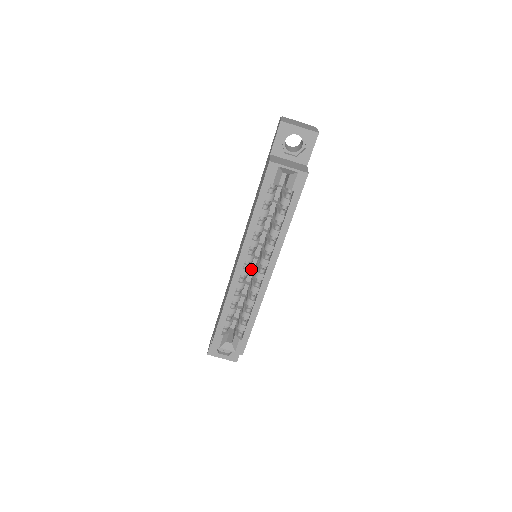
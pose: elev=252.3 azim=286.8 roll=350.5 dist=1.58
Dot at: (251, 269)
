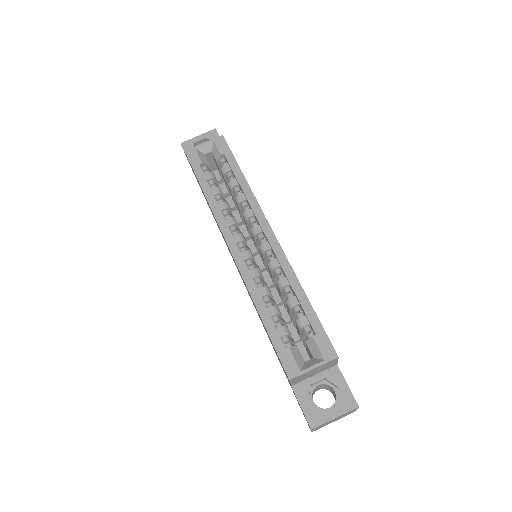
Dot at: occluded
